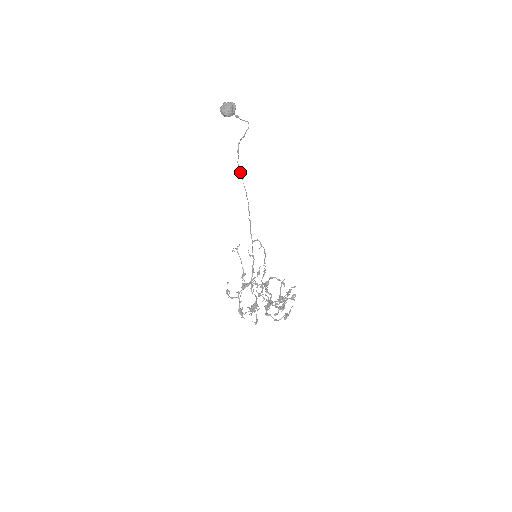
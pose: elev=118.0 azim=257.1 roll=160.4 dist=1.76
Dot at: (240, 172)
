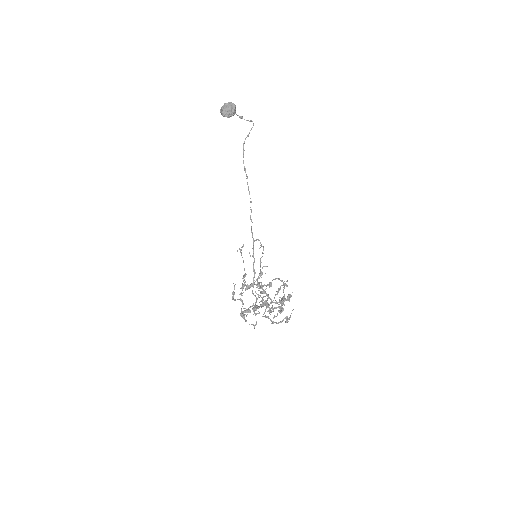
Dot at: (245, 172)
